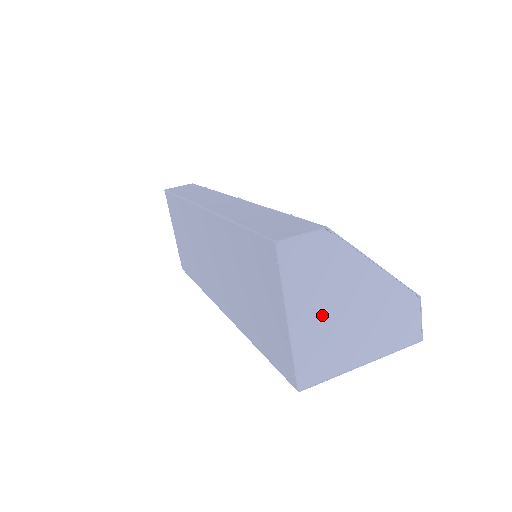
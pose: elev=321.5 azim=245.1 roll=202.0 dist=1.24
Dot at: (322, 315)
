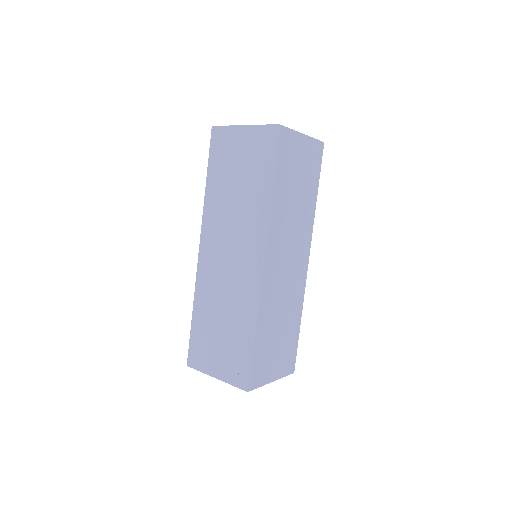
Dot at: occluded
